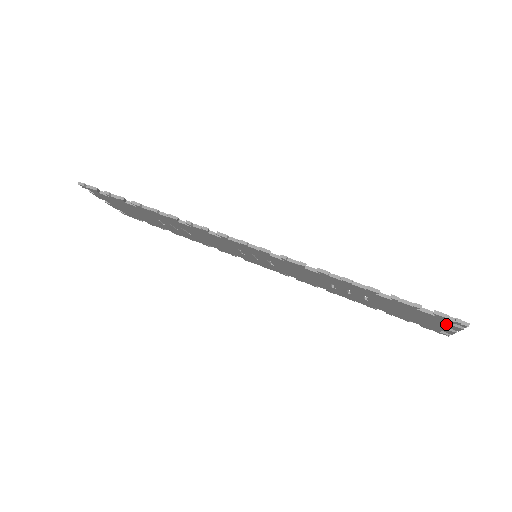
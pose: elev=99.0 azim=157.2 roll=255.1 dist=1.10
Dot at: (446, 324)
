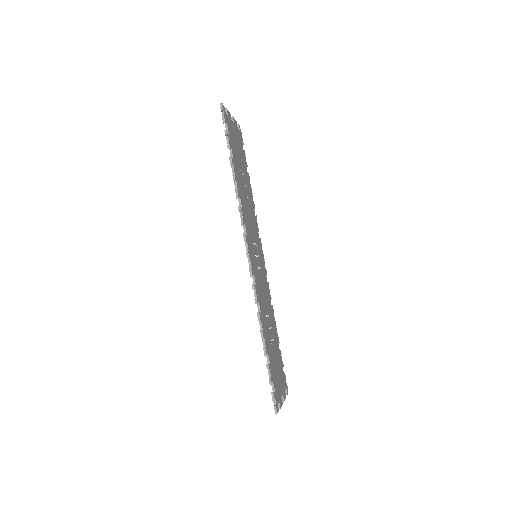
Dot at: occluded
